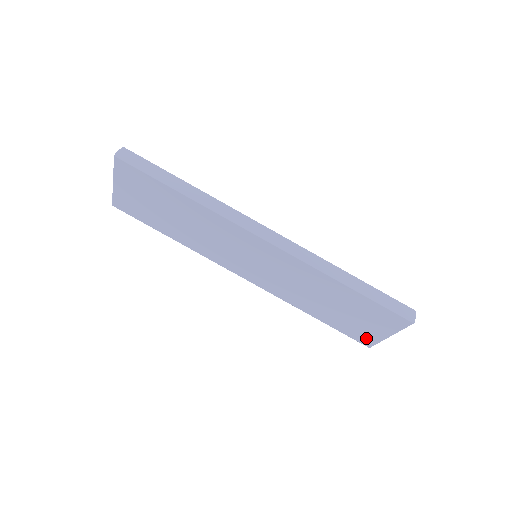
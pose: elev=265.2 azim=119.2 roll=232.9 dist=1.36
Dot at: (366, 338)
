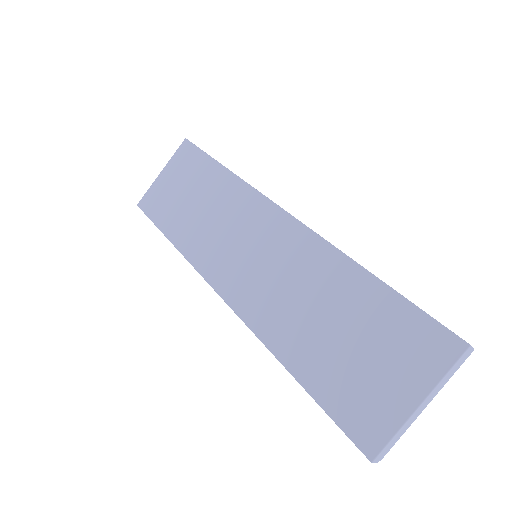
Dot at: (371, 423)
